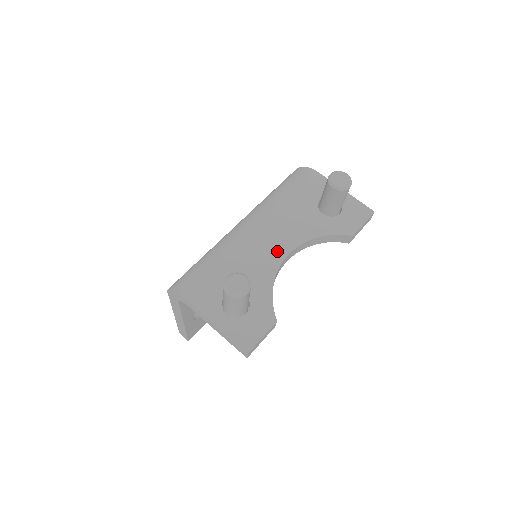
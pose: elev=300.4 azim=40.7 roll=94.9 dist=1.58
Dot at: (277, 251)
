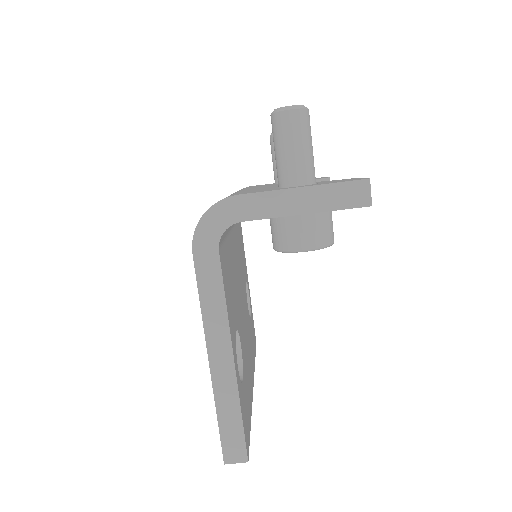
Dot at: occluded
